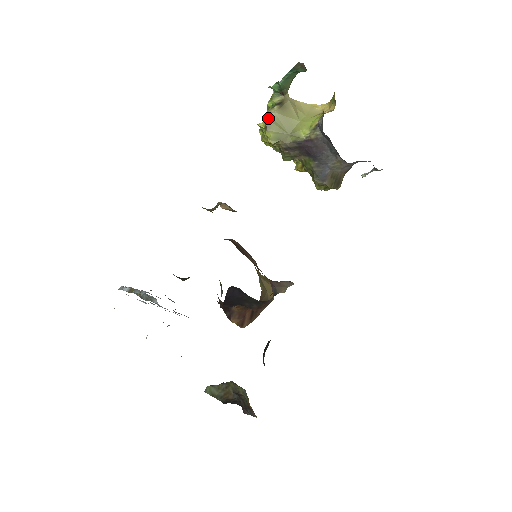
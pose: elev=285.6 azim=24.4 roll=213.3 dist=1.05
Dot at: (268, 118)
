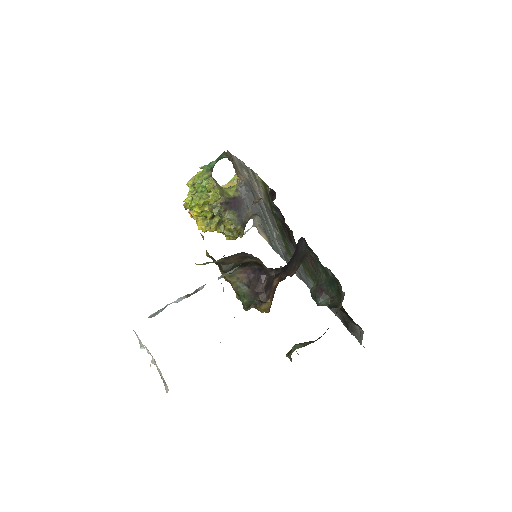
Dot at: occluded
